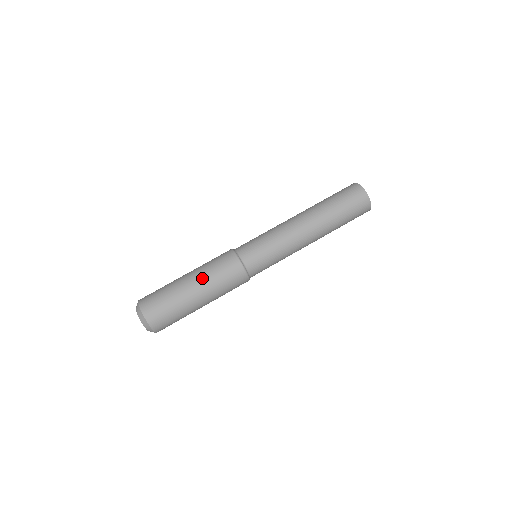
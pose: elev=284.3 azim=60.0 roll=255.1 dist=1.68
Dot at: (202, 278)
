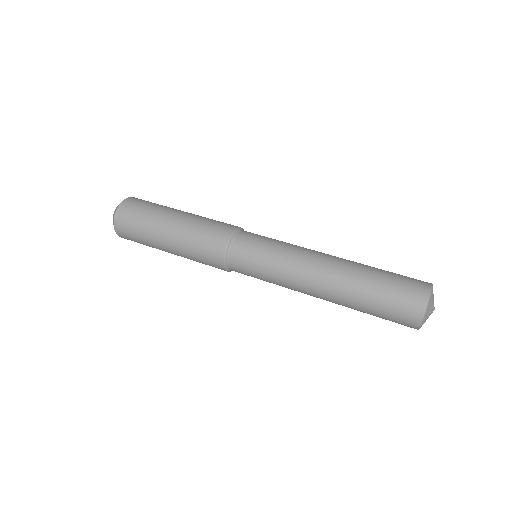
Dot at: occluded
